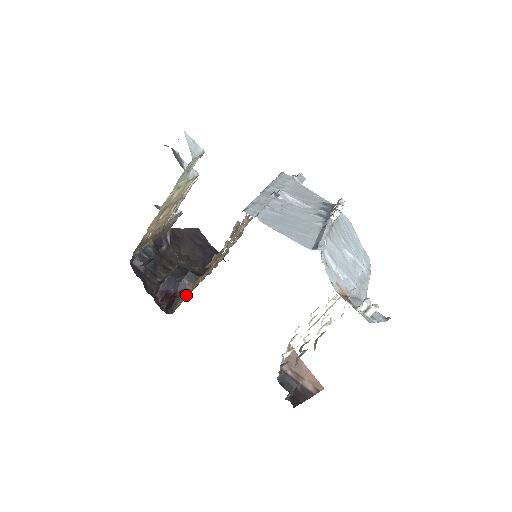
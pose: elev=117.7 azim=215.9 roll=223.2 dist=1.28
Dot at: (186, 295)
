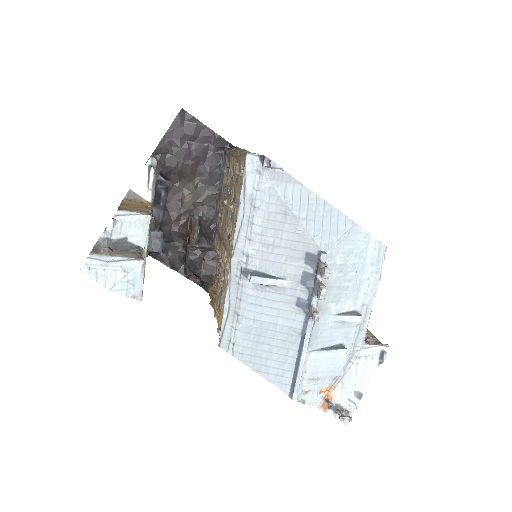
Dot at: (211, 287)
